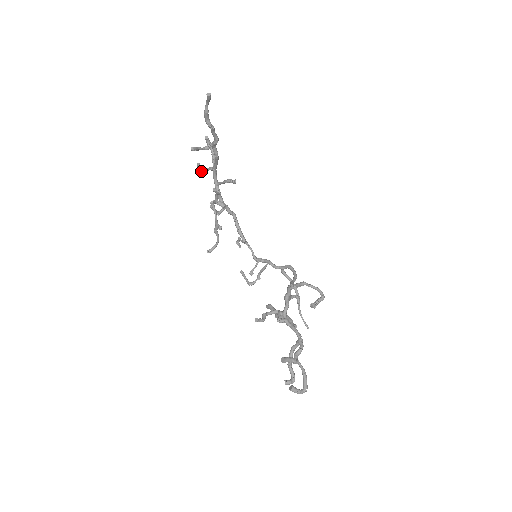
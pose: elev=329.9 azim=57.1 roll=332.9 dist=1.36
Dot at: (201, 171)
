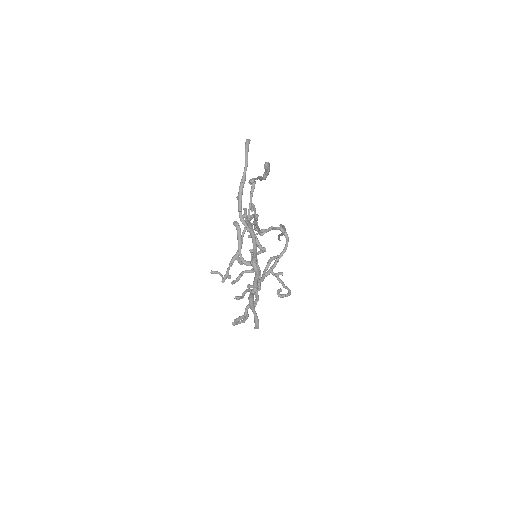
Dot at: (238, 210)
